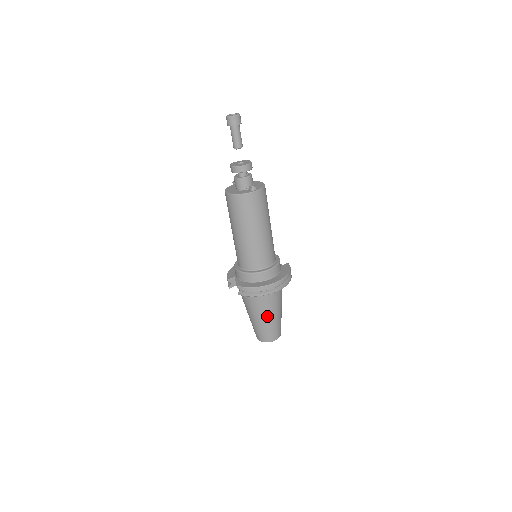
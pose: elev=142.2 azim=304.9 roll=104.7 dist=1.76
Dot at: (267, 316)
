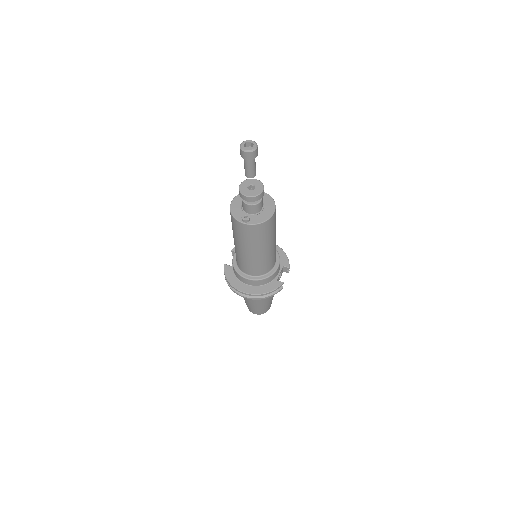
Dot at: (245, 298)
